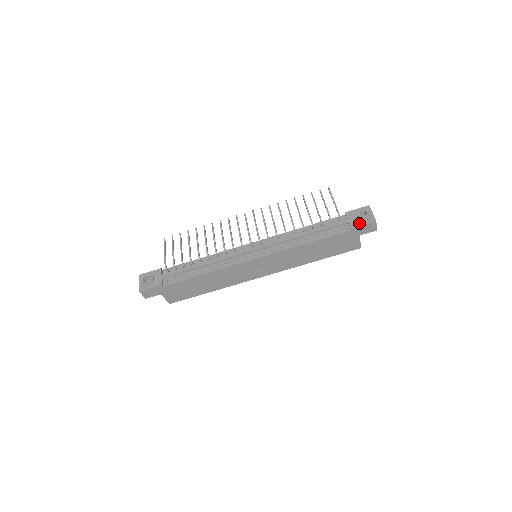
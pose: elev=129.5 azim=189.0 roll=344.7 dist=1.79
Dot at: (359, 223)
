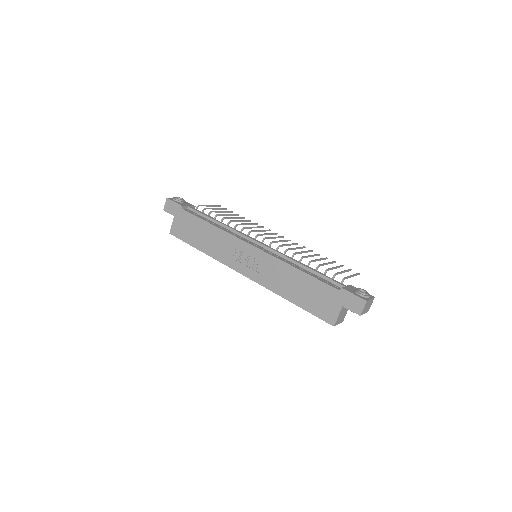
Dot at: (352, 291)
